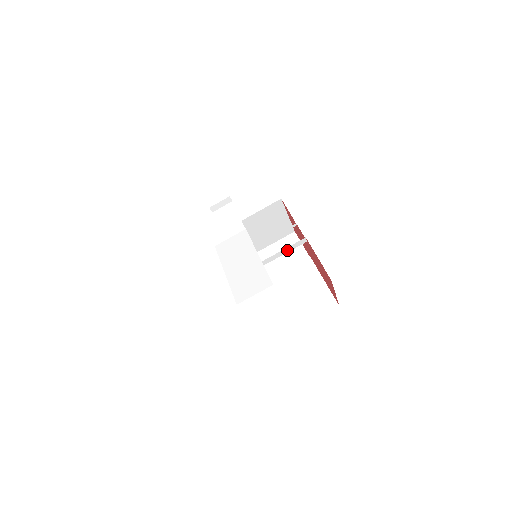
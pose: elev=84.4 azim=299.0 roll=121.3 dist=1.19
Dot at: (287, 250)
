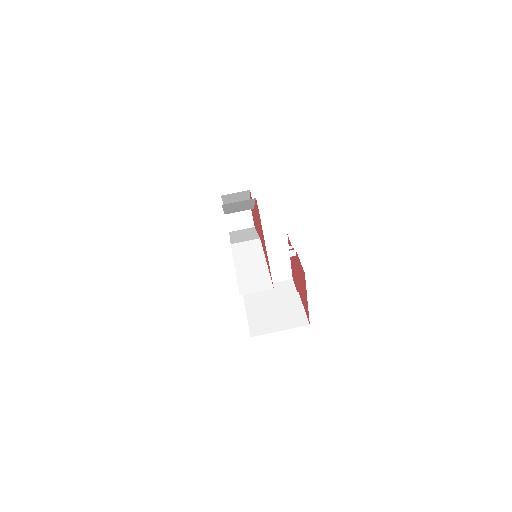
Dot at: (280, 256)
